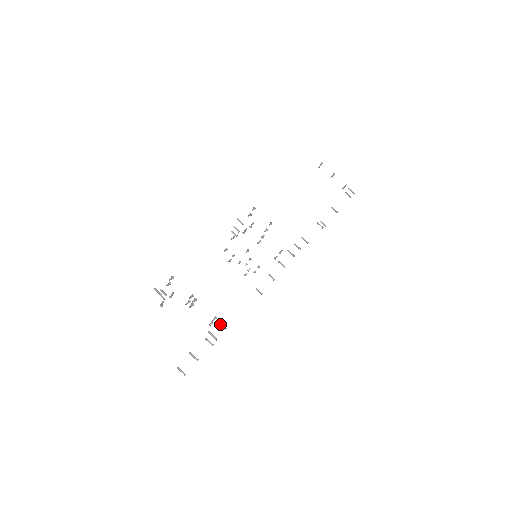
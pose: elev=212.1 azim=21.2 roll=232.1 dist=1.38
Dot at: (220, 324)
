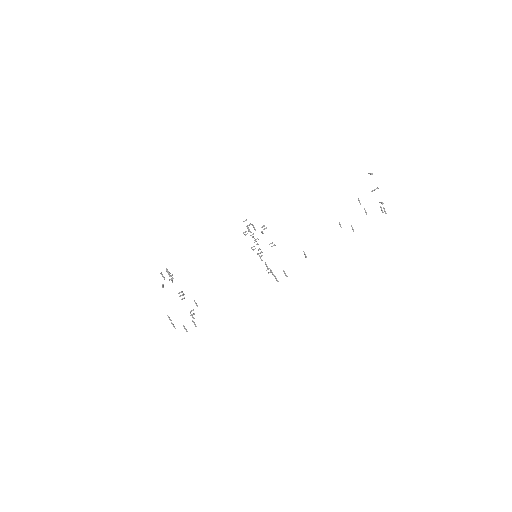
Dot at: (193, 322)
